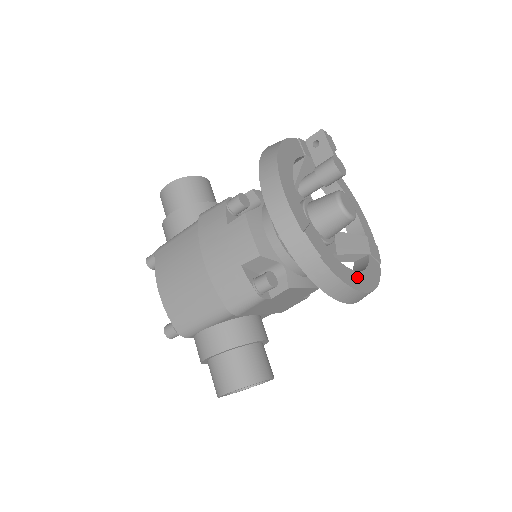
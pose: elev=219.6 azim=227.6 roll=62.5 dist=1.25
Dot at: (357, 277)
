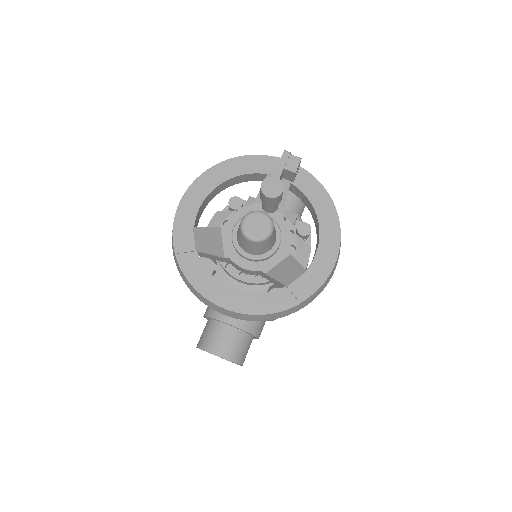
Dot at: (223, 291)
